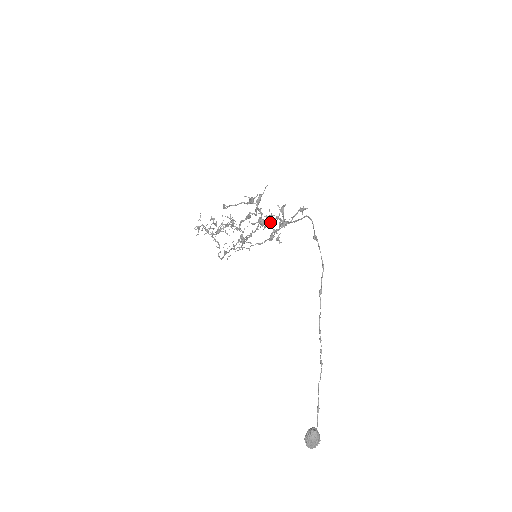
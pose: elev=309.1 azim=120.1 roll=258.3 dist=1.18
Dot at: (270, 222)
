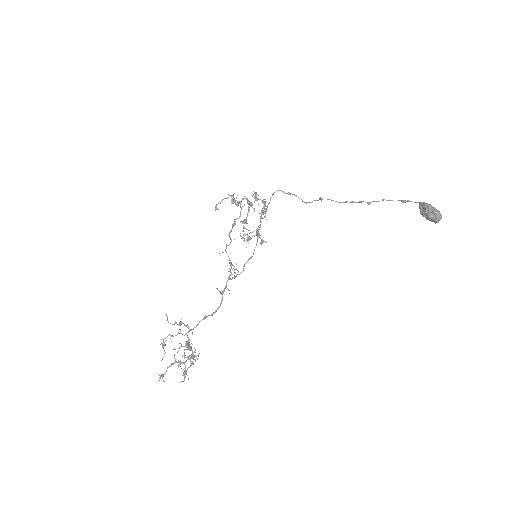
Dot at: (254, 209)
